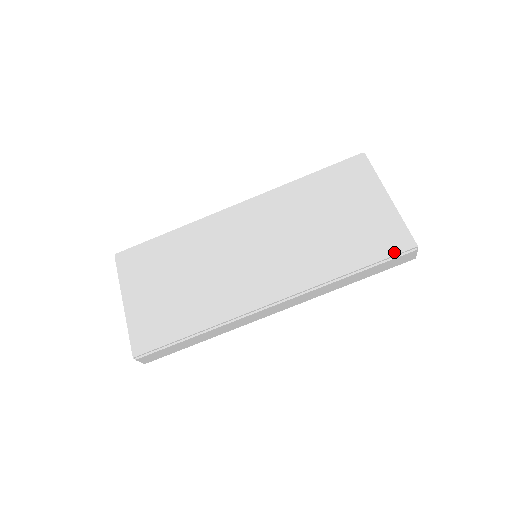
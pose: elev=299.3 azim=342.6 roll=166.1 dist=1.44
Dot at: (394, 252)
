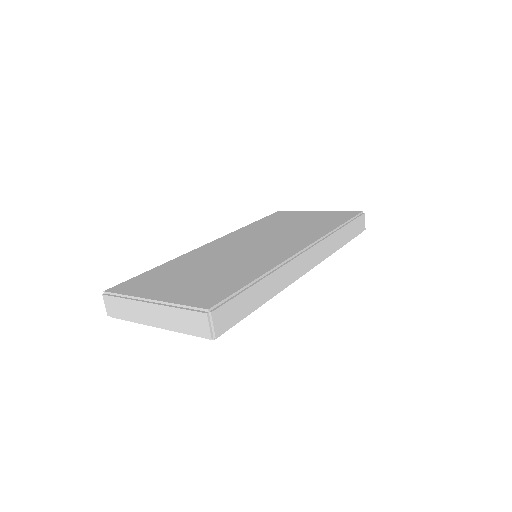
Dot at: (353, 215)
